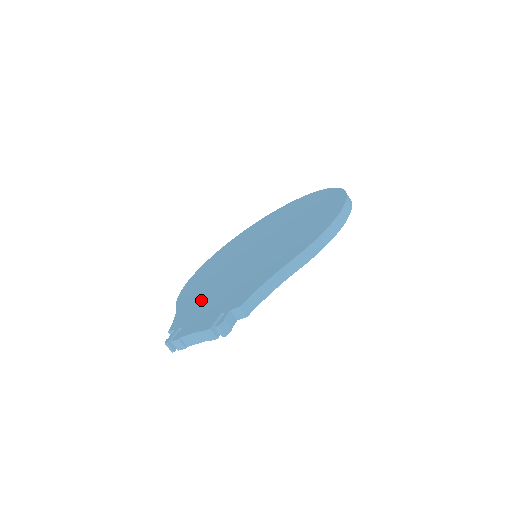
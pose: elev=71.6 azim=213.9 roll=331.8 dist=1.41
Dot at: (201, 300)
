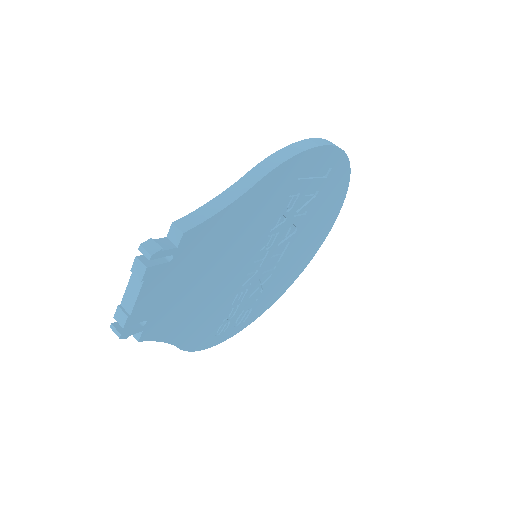
Dot at: occluded
